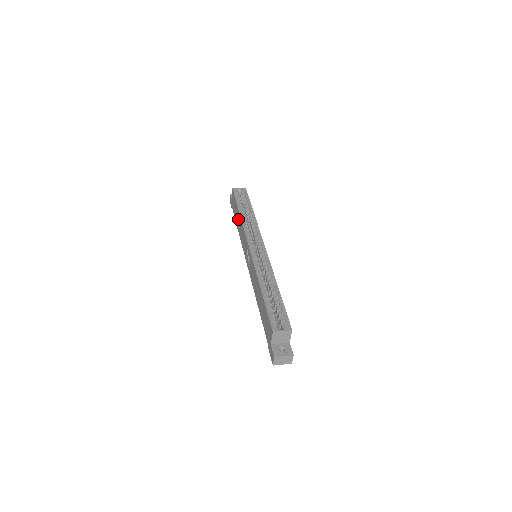
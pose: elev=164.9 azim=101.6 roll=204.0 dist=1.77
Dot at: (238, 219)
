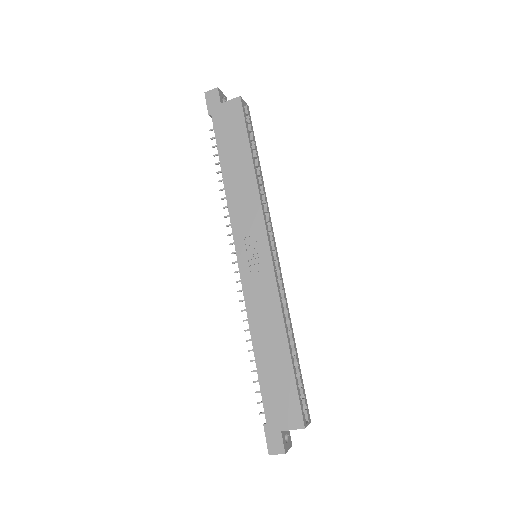
Dot at: (240, 166)
